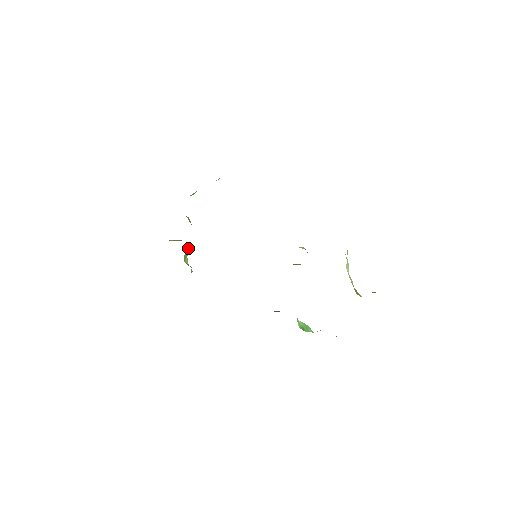
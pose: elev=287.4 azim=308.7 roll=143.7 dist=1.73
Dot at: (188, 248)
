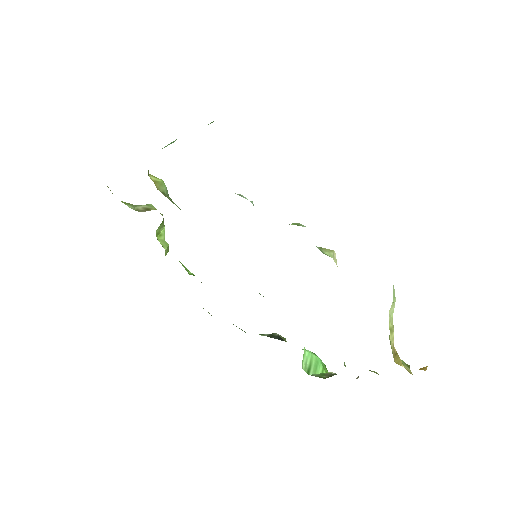
Dot at: (162, 221)
